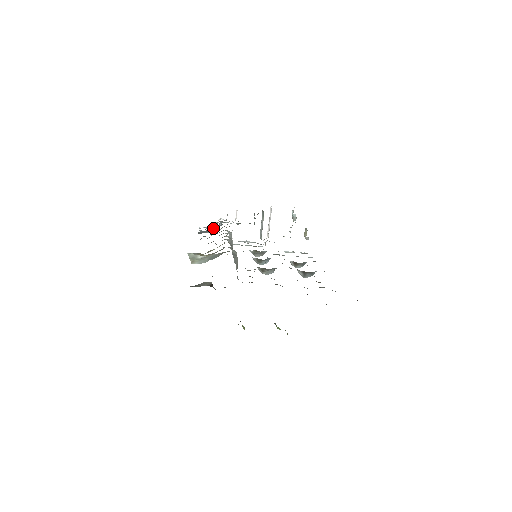
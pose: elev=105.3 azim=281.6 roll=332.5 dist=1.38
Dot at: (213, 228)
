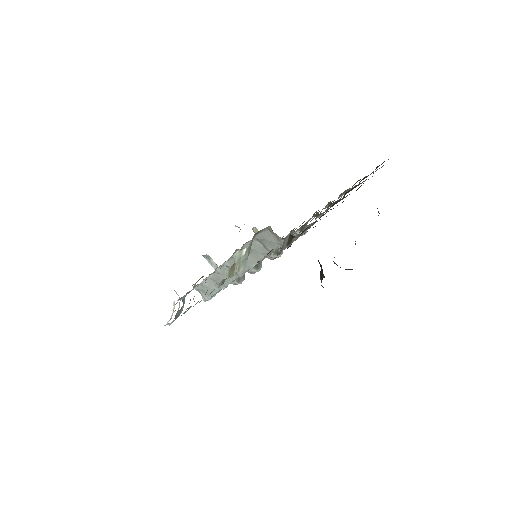
Dot at: occluded
